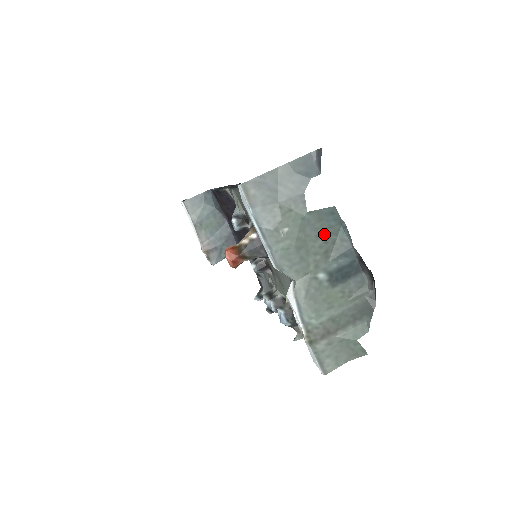
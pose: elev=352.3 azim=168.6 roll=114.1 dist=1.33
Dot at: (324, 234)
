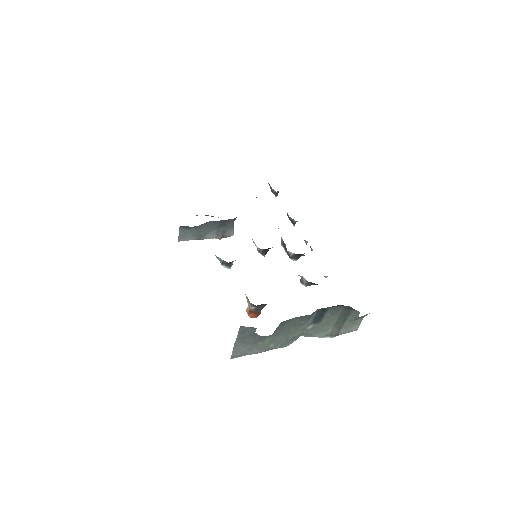
Dot at: (290, 326)
